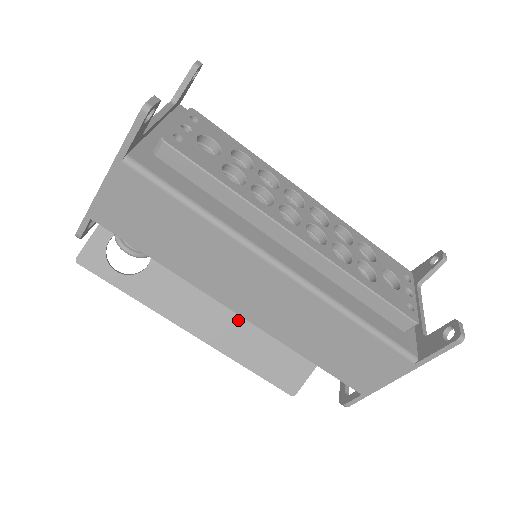
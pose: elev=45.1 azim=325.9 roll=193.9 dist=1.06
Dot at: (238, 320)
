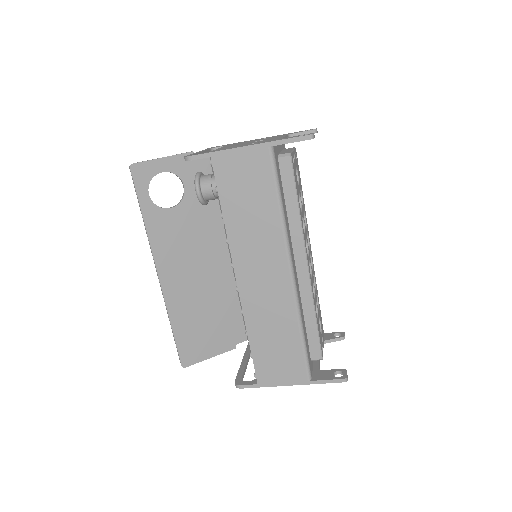
Dot at: (193, 289)
